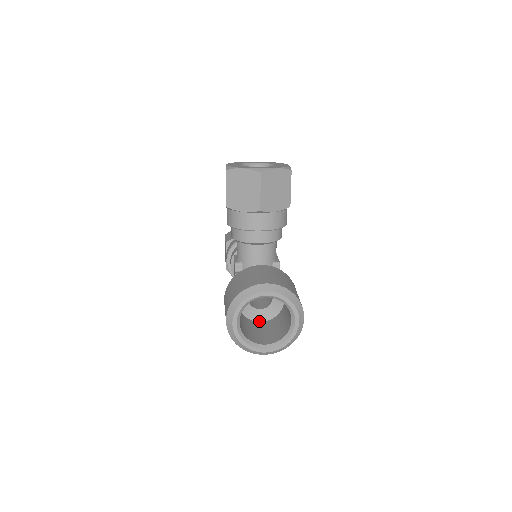
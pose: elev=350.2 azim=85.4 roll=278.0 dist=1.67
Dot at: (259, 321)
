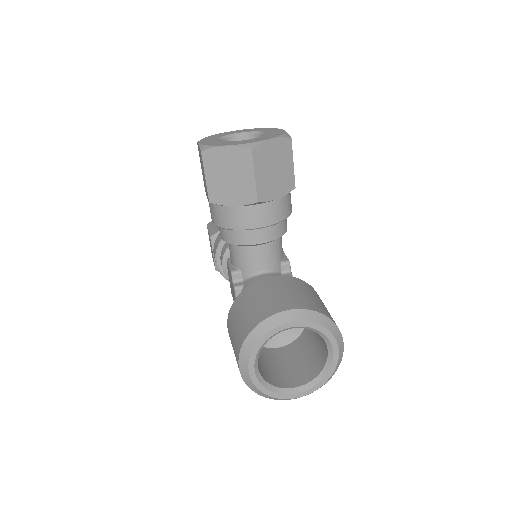
Dot at: (277, 347)
